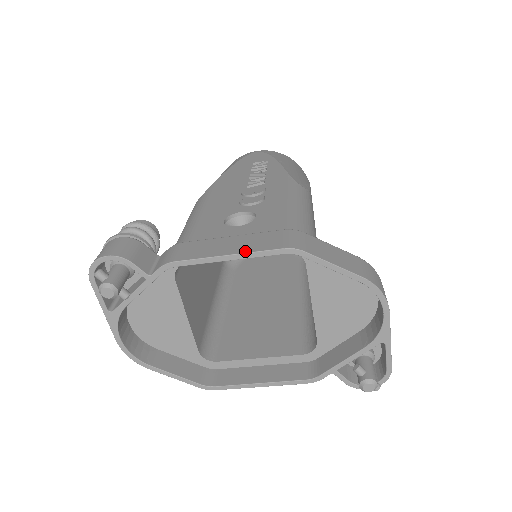
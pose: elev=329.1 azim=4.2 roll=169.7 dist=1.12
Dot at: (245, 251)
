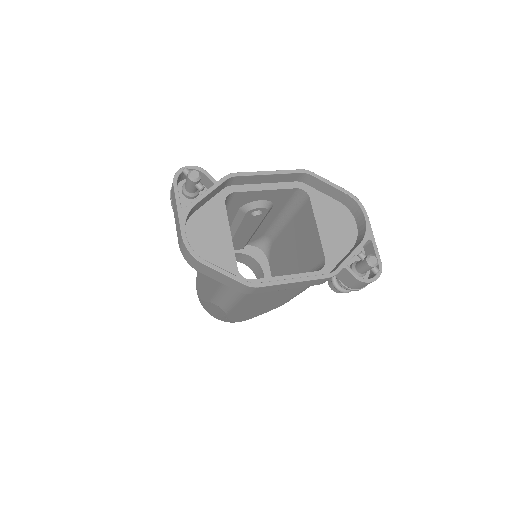
Dot at: (278, 171)
